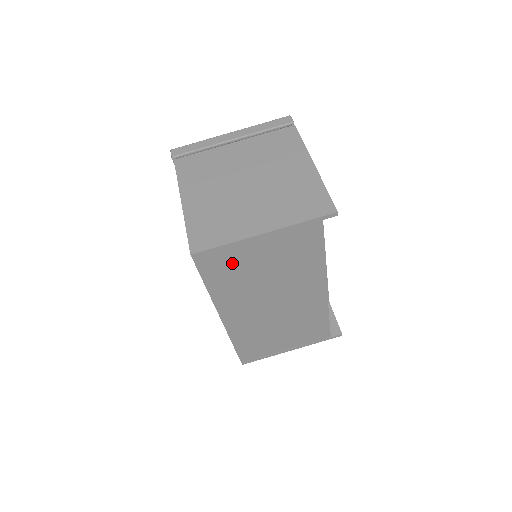
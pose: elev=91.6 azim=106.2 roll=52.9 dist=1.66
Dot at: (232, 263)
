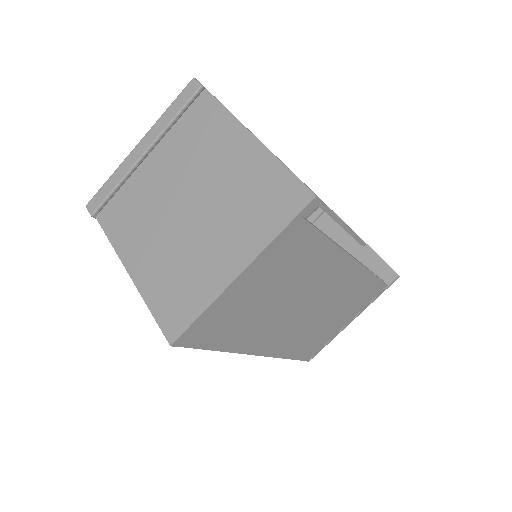
Dot at: (226, 318)
